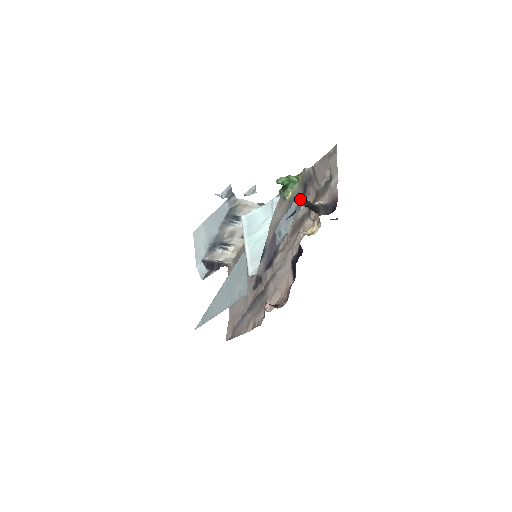
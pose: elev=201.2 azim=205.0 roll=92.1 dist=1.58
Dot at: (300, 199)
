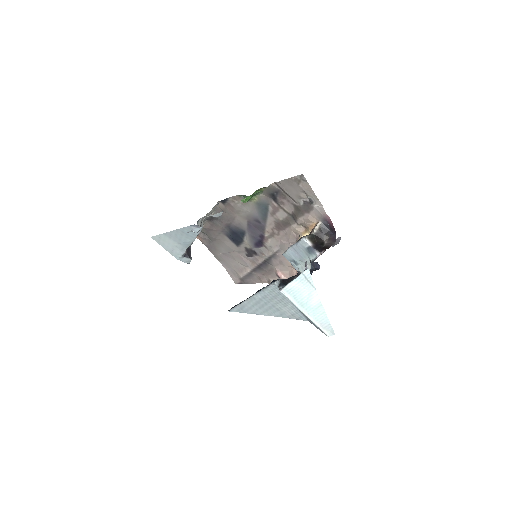
Dot at: (309, 245)
